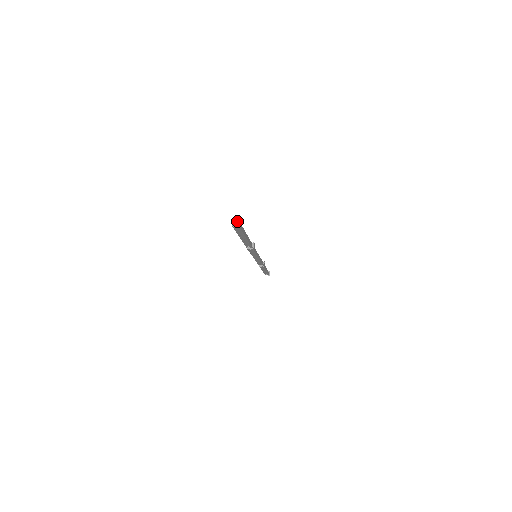
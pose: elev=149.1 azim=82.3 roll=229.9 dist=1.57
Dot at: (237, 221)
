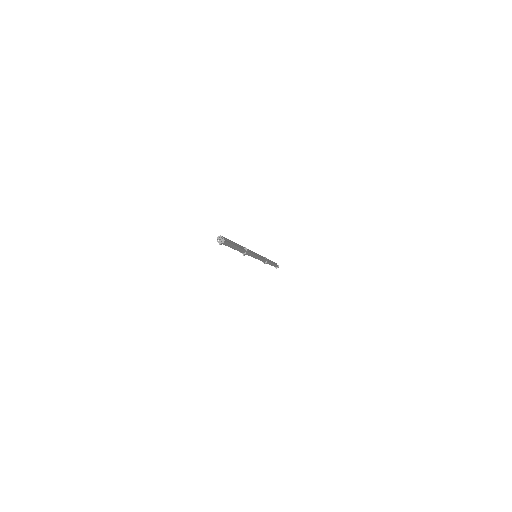
Dot at: (222, 239)
